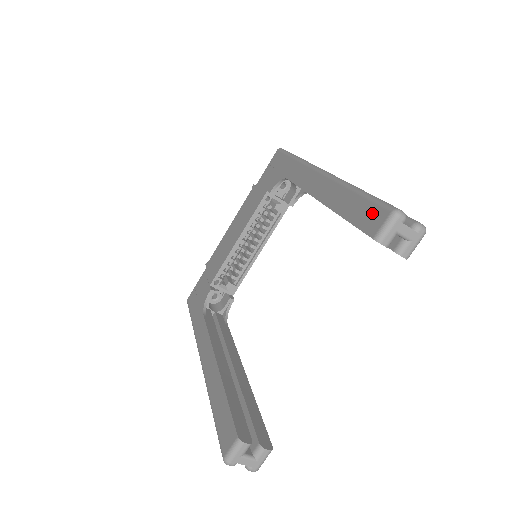
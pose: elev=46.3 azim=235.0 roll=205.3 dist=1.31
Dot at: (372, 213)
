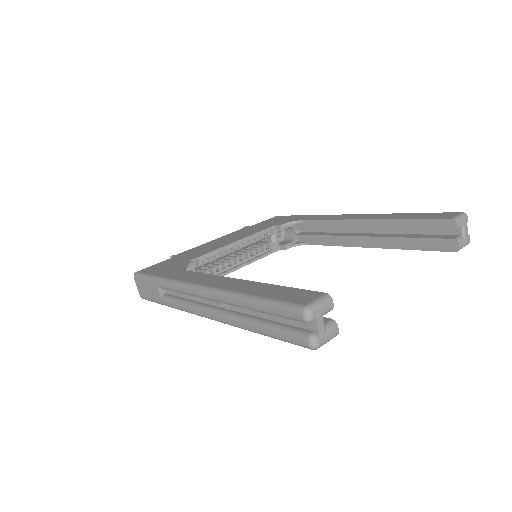
Dot at: (441, 214)
